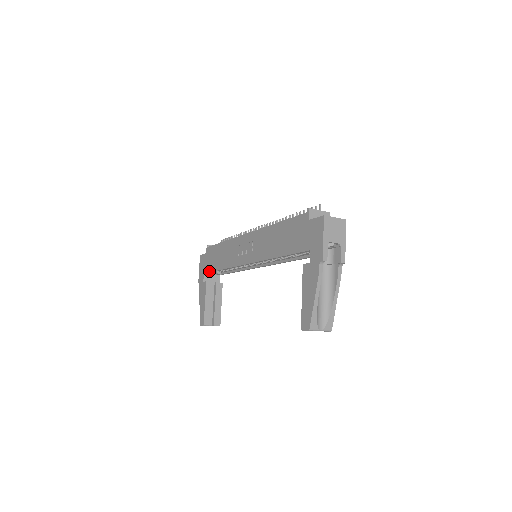
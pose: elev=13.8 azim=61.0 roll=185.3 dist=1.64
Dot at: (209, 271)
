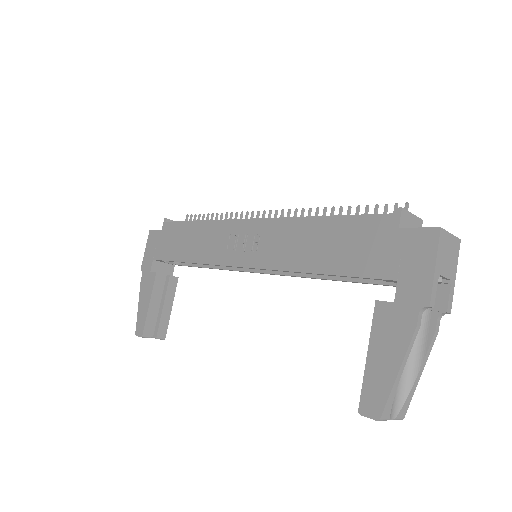
Dot at: (164, 258)
